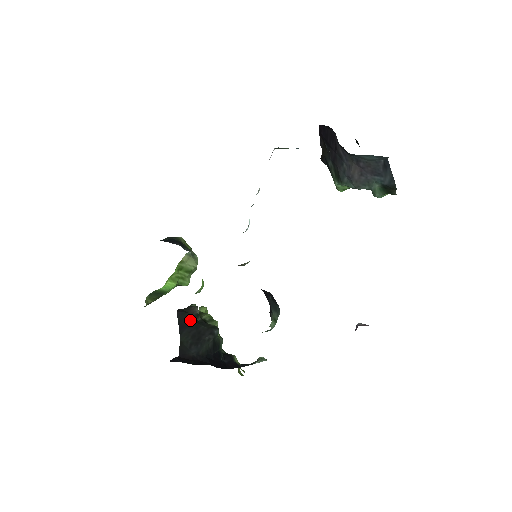
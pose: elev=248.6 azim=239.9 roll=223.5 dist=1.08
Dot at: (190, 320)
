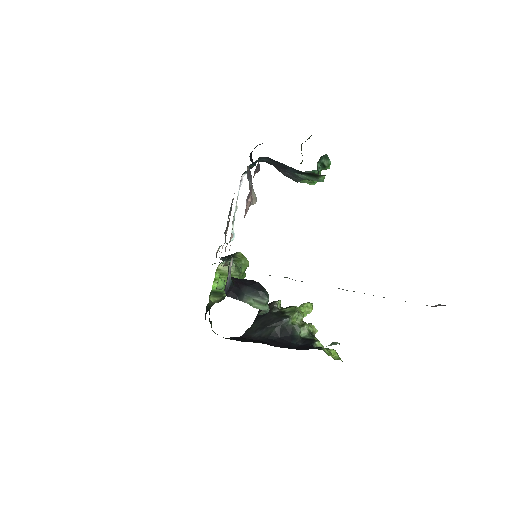
Dot at: occluded
